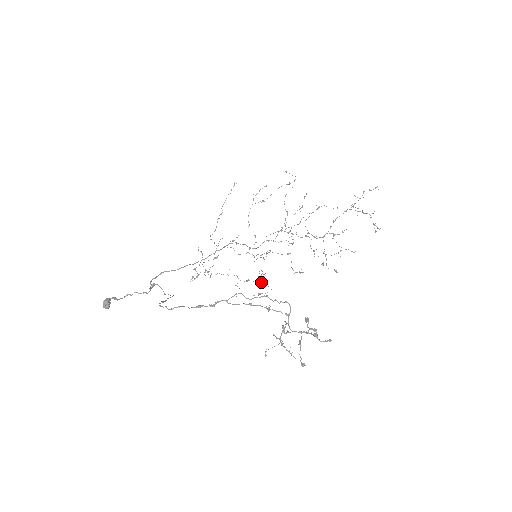
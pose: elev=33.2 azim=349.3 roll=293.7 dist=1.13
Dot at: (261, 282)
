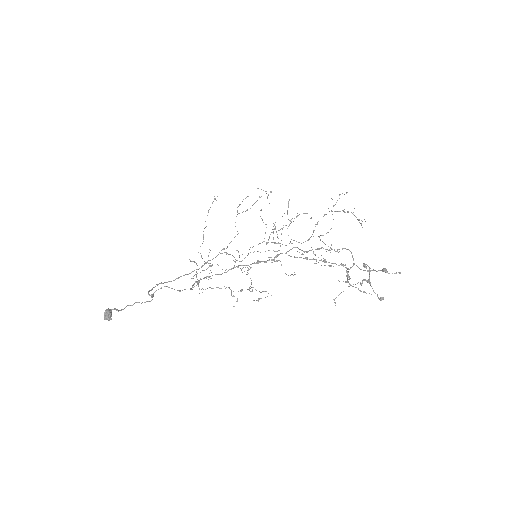
Dot at: (256, 290)
